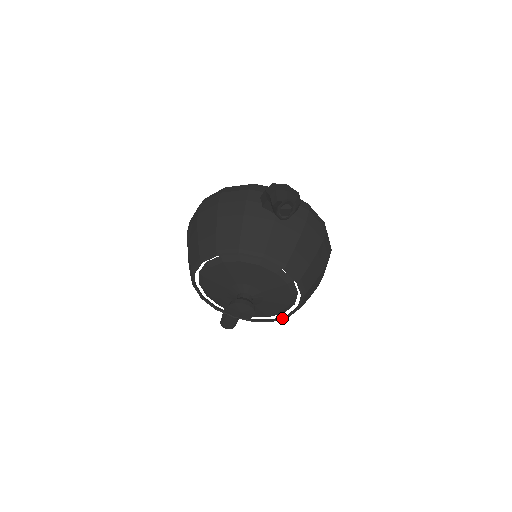
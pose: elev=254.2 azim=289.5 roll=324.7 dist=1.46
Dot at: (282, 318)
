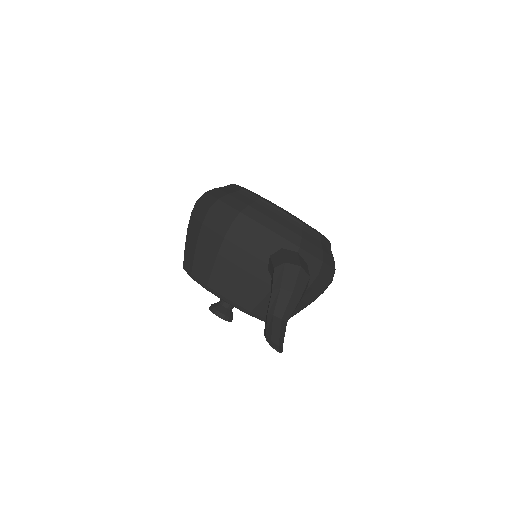
Dot at: occluded
